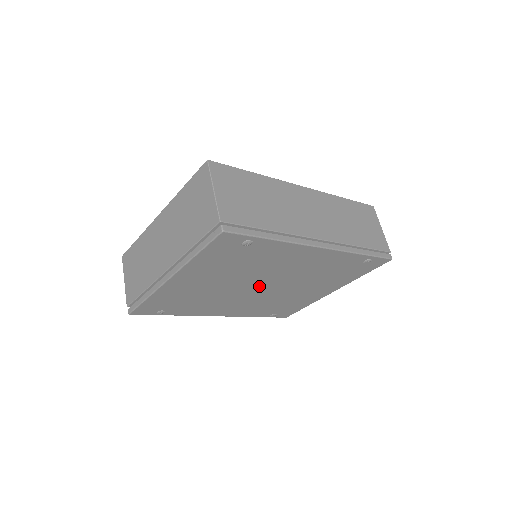
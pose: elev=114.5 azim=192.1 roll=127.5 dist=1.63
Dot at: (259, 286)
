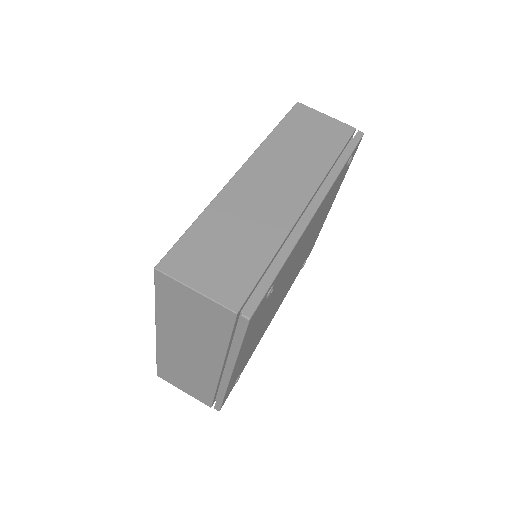
Dot at: (288, 278)
